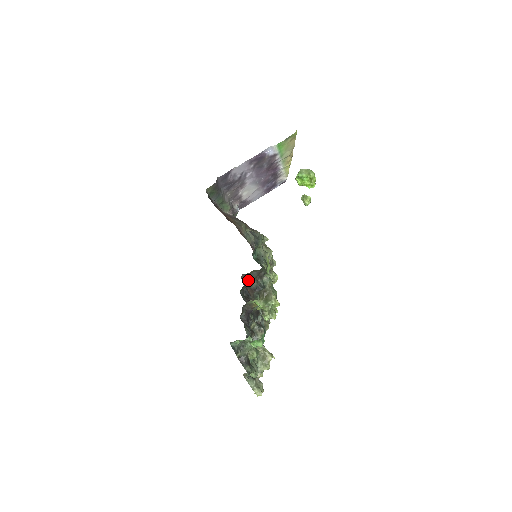
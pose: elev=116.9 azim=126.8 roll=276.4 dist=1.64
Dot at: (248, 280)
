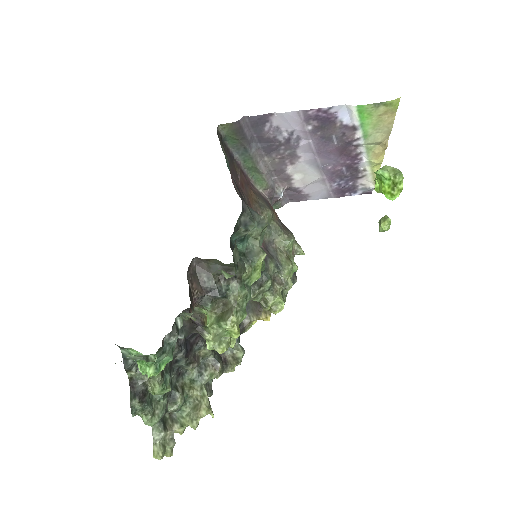
Dot at: (203, 271)
